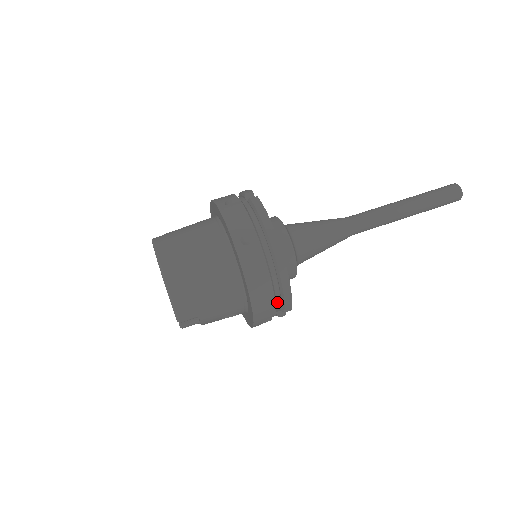
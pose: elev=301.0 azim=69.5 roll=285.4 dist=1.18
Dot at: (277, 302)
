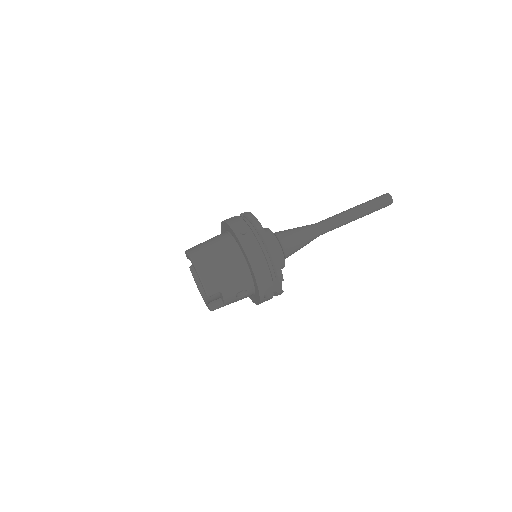
Dot at: (272, 274)
